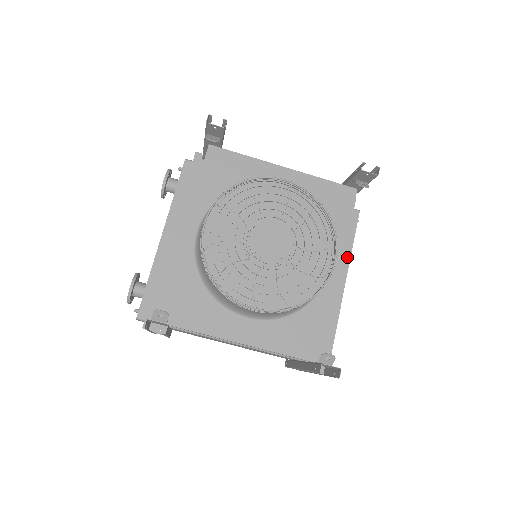
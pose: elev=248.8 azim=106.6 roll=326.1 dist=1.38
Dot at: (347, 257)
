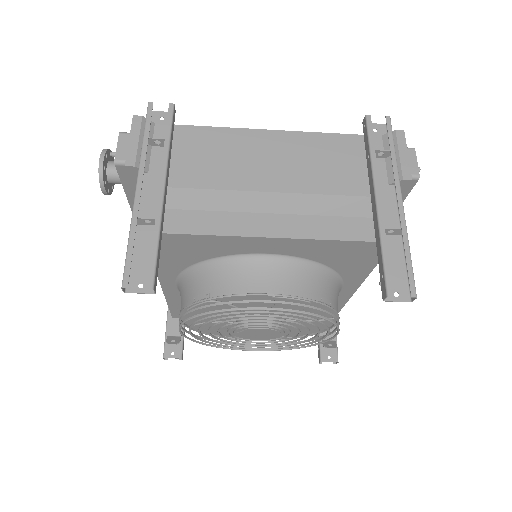
Dot at: occluded
